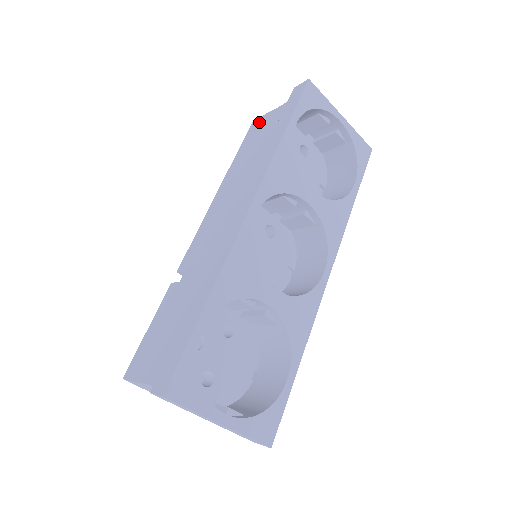
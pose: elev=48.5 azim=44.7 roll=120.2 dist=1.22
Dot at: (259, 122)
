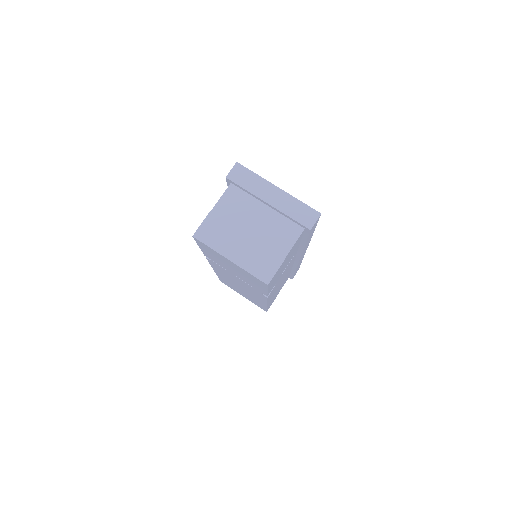
Dot at: occluded
